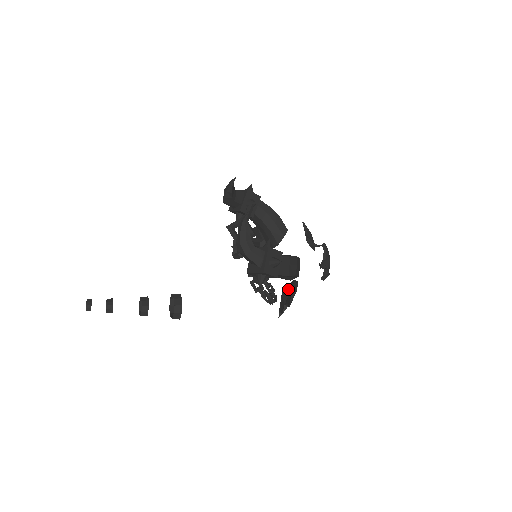
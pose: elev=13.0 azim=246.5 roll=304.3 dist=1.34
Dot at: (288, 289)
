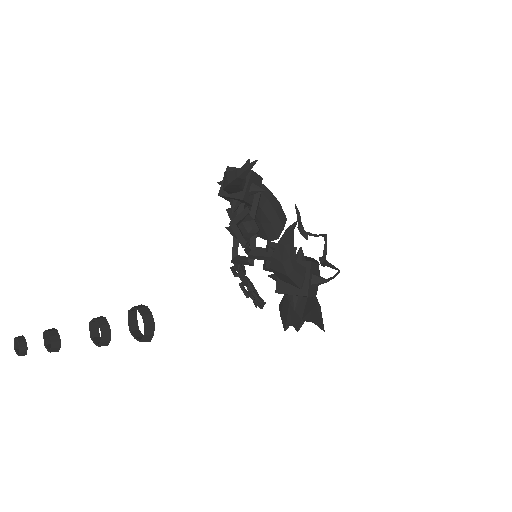
Dot at: occluded
